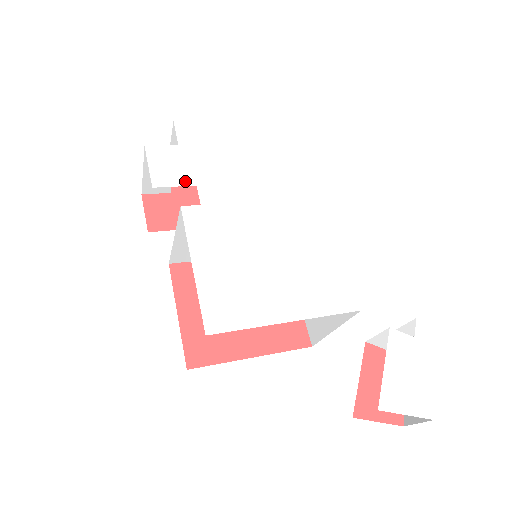
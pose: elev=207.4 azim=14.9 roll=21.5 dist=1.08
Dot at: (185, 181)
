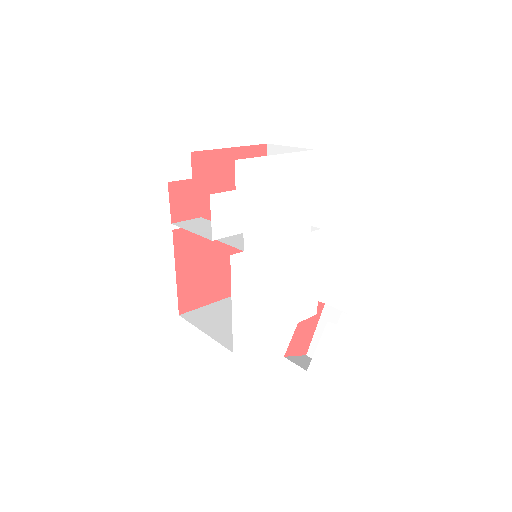
Dot at: (236, 230)
